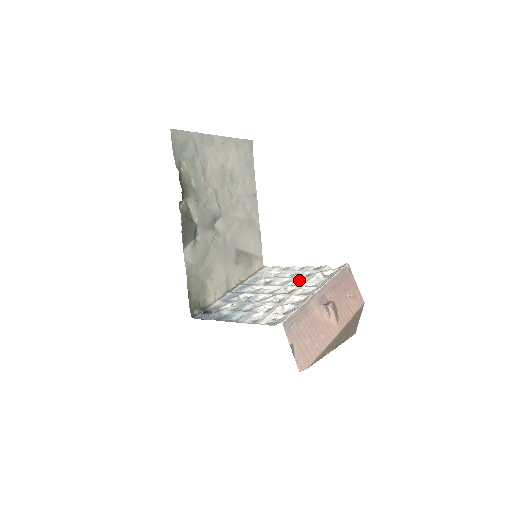
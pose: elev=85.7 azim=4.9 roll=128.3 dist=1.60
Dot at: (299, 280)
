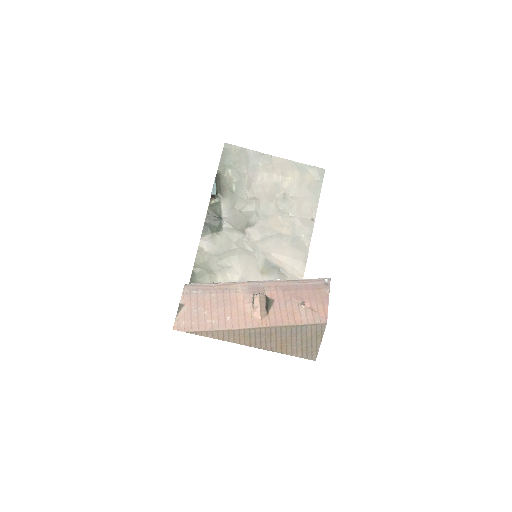
Dot at: occluded
